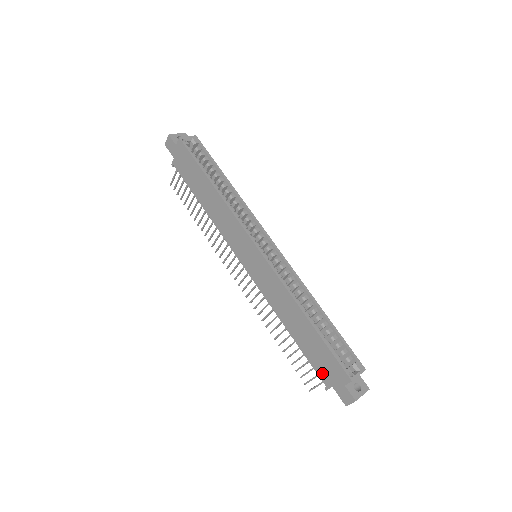
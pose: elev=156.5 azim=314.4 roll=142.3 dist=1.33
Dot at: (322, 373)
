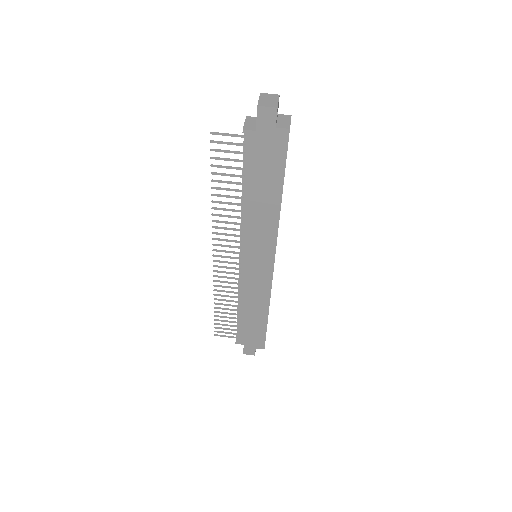
Dot at: (244, 338)
